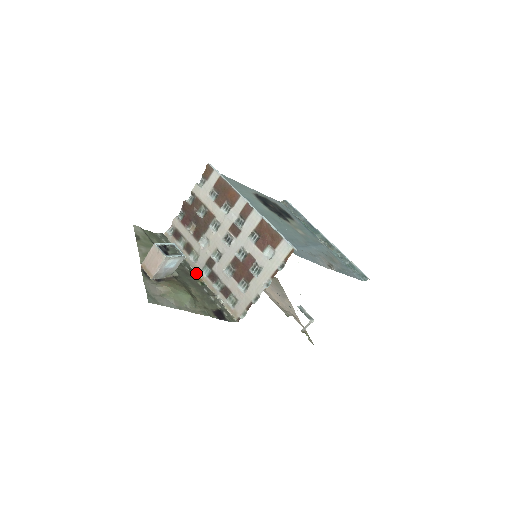
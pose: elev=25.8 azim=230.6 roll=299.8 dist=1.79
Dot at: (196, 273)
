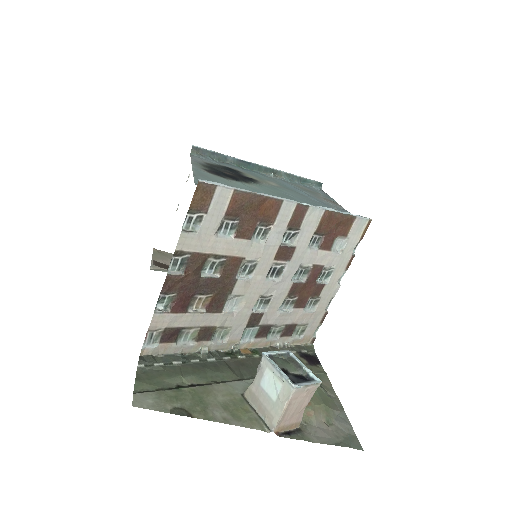
Dot at: (238, 350)
